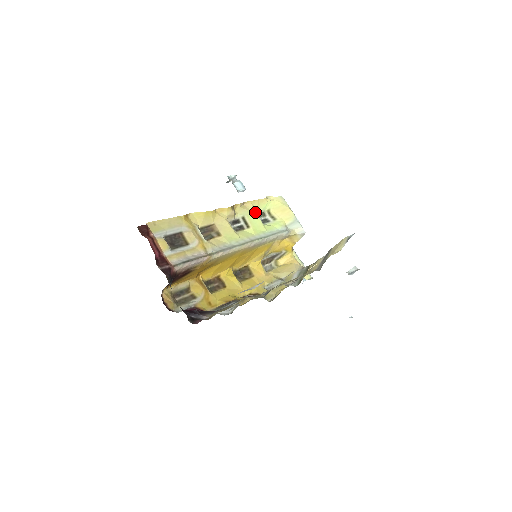
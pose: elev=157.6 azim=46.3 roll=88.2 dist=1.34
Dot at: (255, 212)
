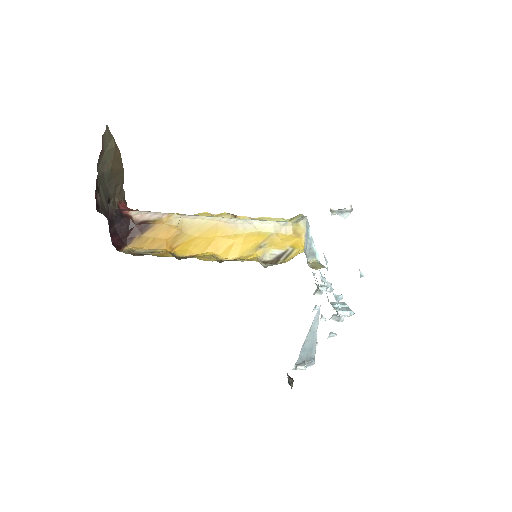
Dot at: occluded
